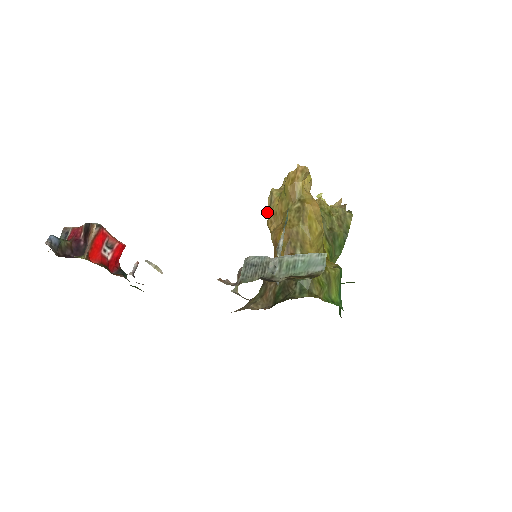
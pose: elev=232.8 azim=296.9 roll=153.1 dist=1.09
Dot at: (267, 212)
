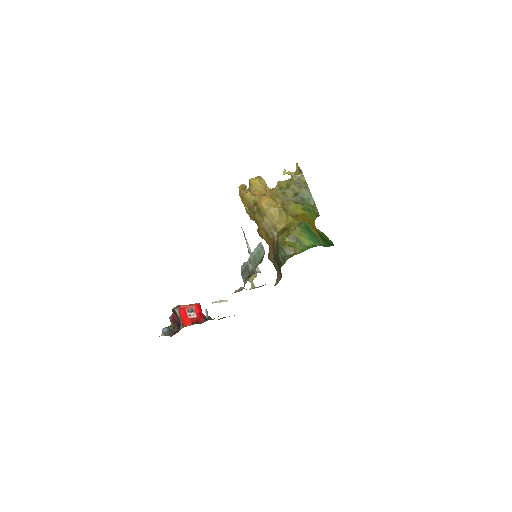
Dot at: (253, 220)
